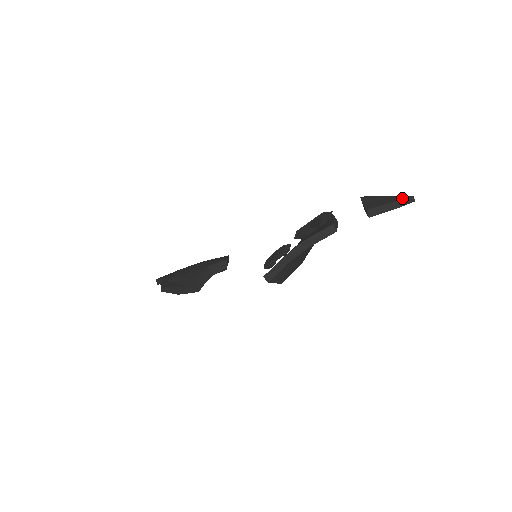
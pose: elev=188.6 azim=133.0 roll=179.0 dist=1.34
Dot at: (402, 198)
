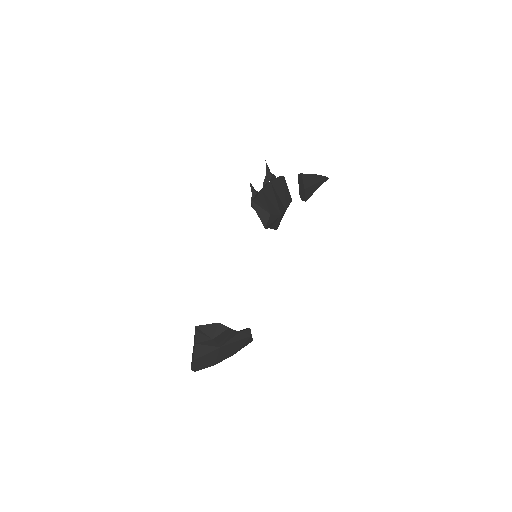
Dot at: occluded
